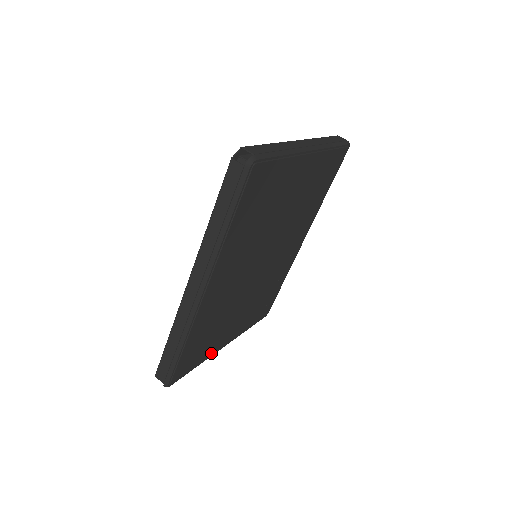
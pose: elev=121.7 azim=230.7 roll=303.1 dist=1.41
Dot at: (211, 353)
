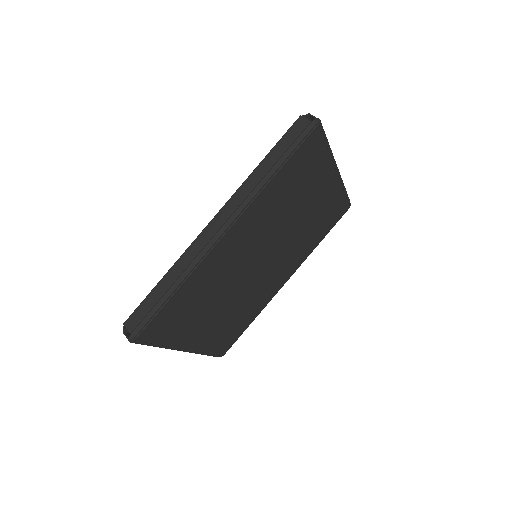
Dot at: (176, 343)
